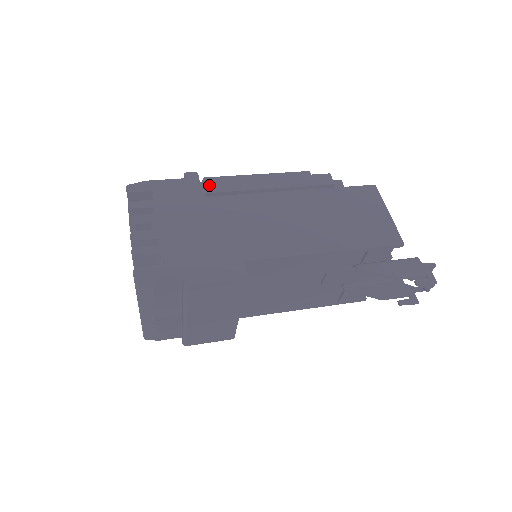
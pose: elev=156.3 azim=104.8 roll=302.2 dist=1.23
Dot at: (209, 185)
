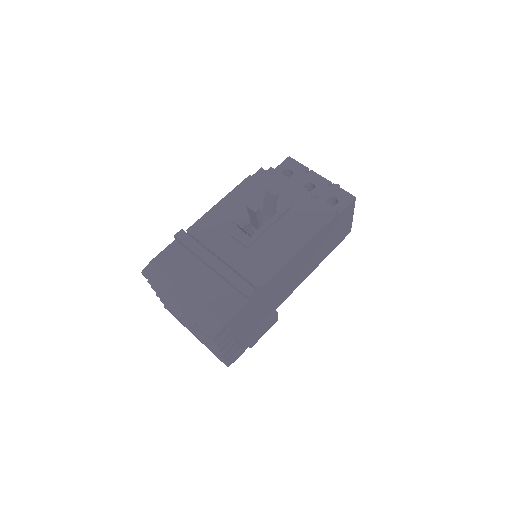
Dot at: (264, 291)
